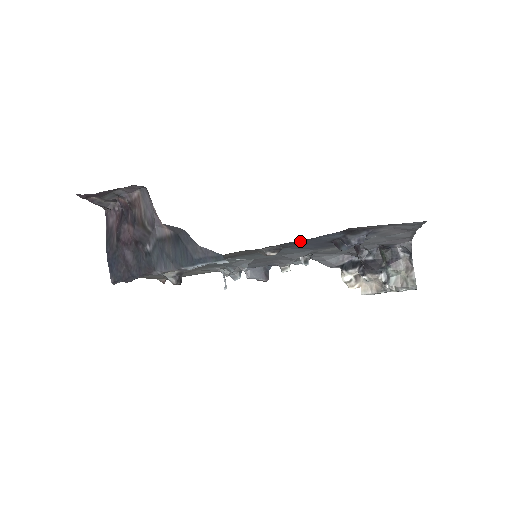
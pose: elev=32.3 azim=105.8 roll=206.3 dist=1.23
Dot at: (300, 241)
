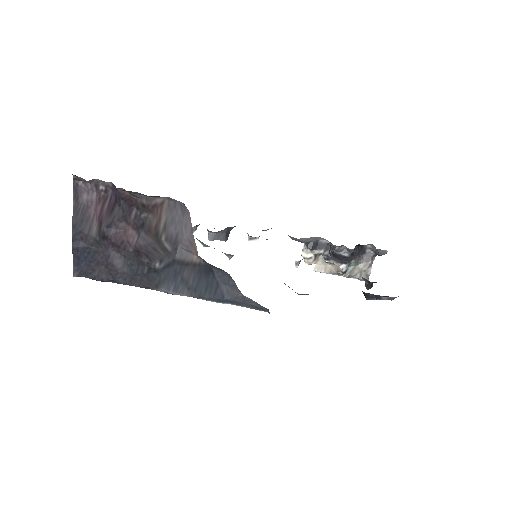
Dot at: occluded
